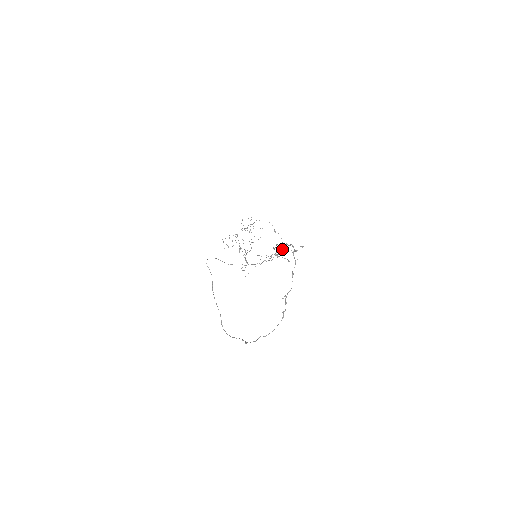
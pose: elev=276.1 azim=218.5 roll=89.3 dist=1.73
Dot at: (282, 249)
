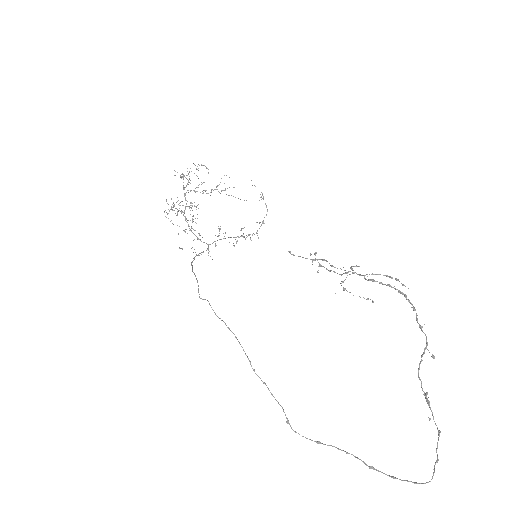
Dot at: occluded
